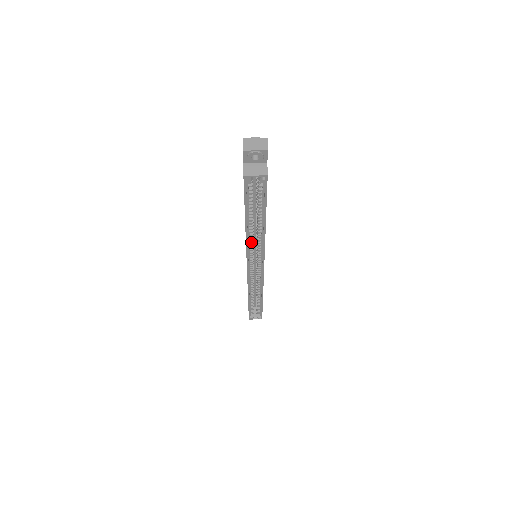
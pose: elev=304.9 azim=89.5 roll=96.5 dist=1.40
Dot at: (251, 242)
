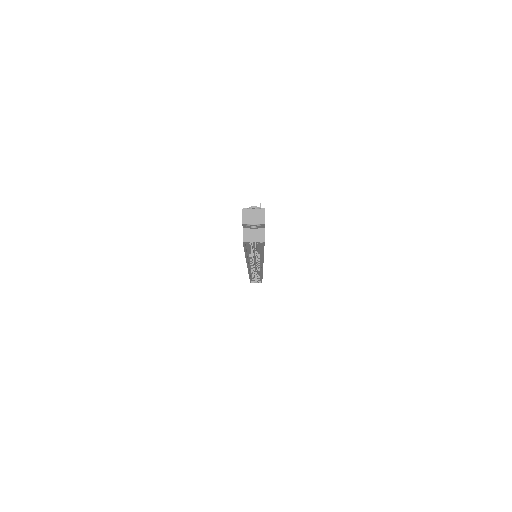
Dot at: (251, 259)
